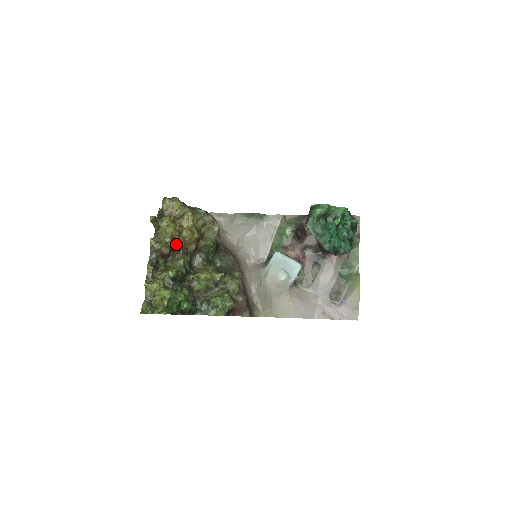
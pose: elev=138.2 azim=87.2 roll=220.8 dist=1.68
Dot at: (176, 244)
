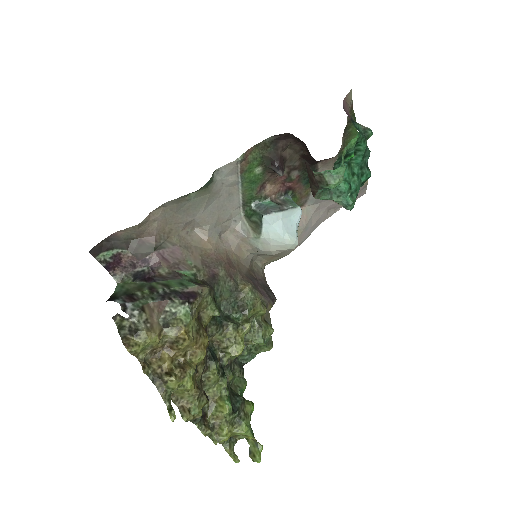
Dot at: (200, 378)
